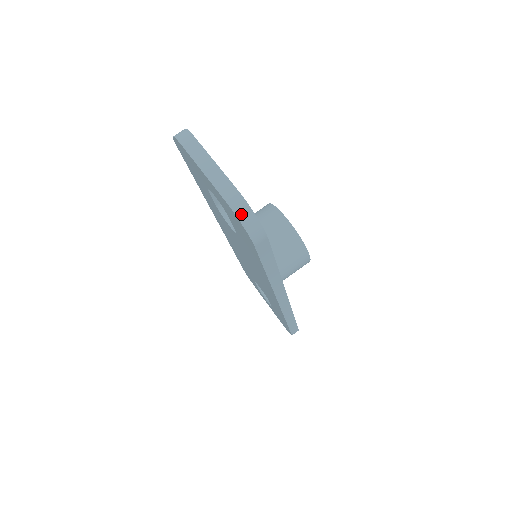
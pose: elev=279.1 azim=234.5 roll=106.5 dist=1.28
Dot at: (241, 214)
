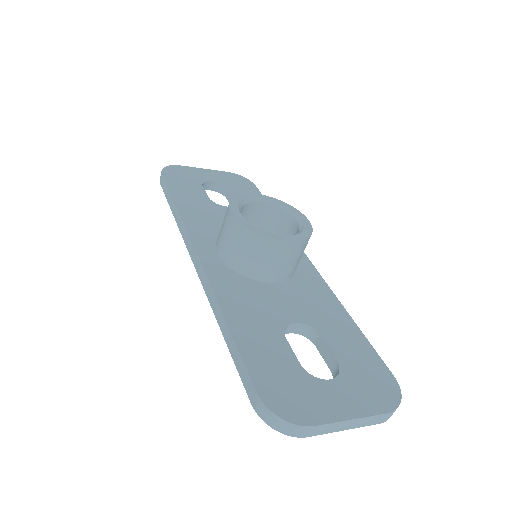
Dot at: occluded
